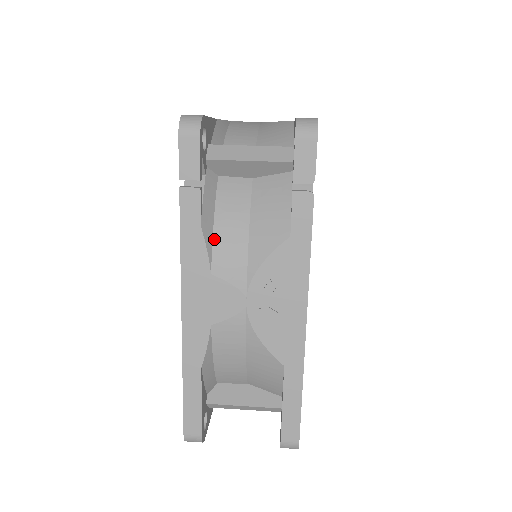
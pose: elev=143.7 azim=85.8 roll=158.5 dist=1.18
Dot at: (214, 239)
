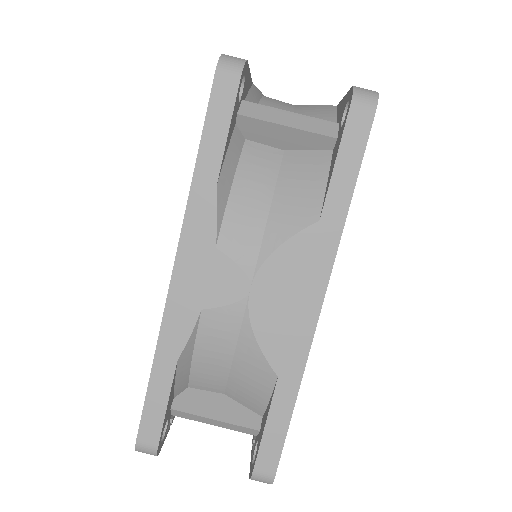
Dot at: occluded
